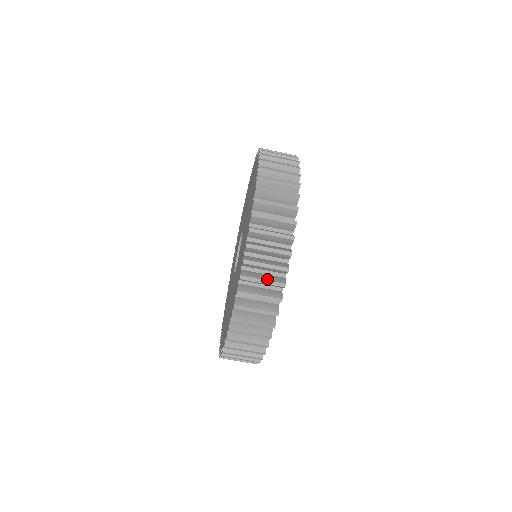
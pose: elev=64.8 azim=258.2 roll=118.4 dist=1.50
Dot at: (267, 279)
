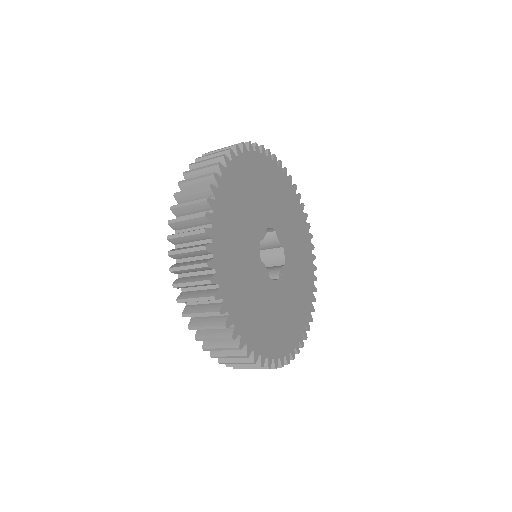
Dot at: (231, 355)
